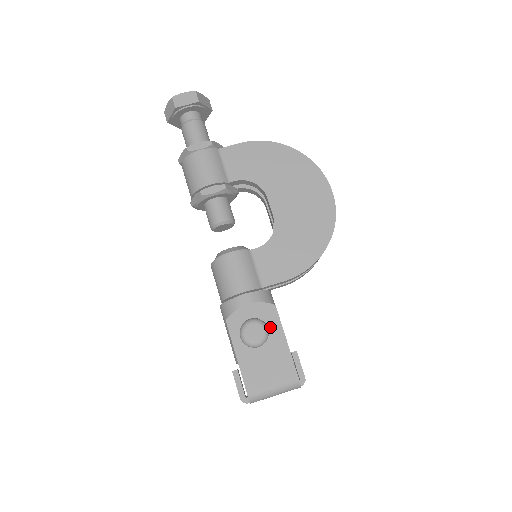
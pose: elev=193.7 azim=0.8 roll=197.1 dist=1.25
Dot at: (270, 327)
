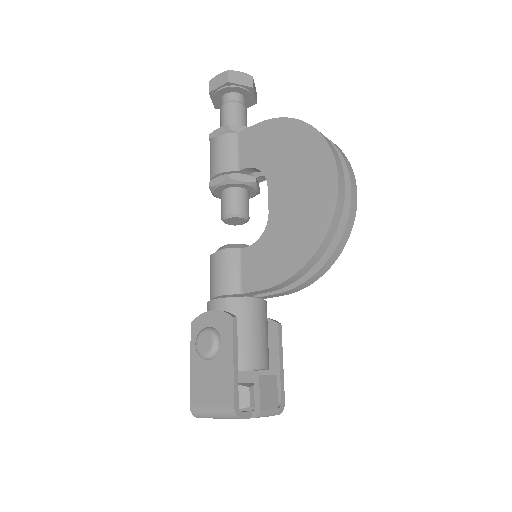
Dot at: (223, 341)
